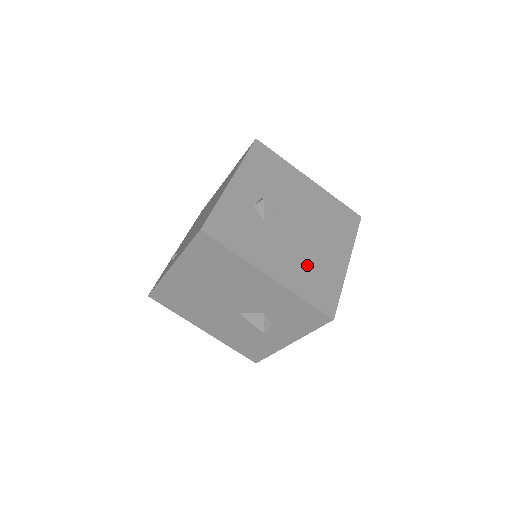
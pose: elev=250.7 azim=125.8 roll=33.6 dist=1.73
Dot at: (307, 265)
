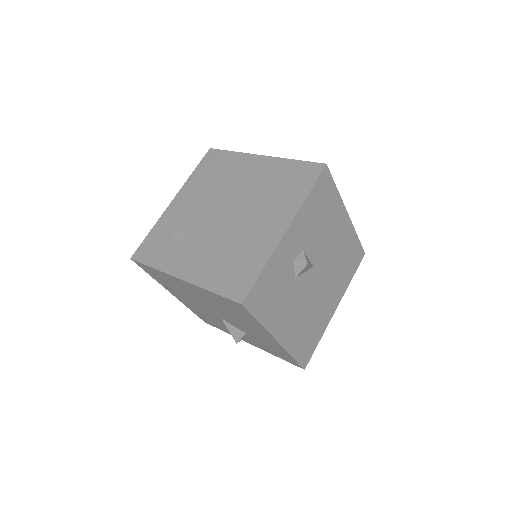
Dot at: (308, 321)
